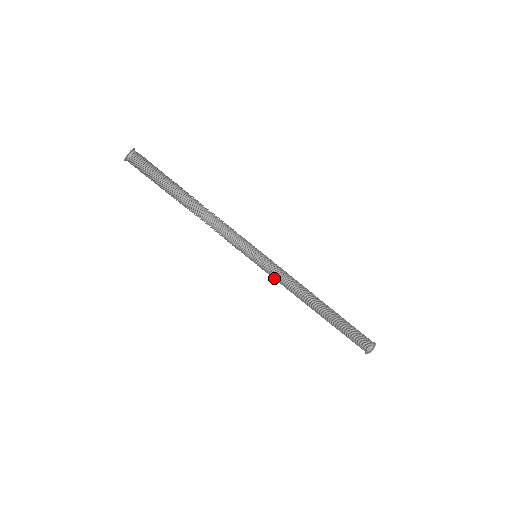
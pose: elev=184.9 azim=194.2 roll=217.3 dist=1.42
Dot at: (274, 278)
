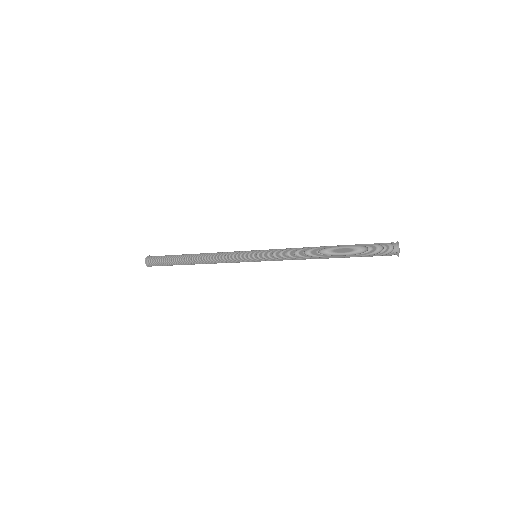
Dot at: (278, 260)
